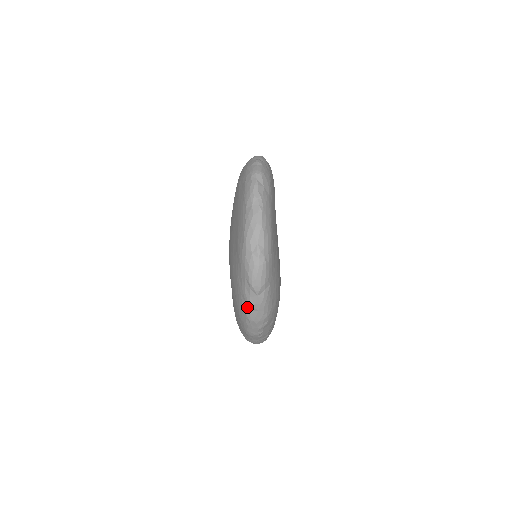
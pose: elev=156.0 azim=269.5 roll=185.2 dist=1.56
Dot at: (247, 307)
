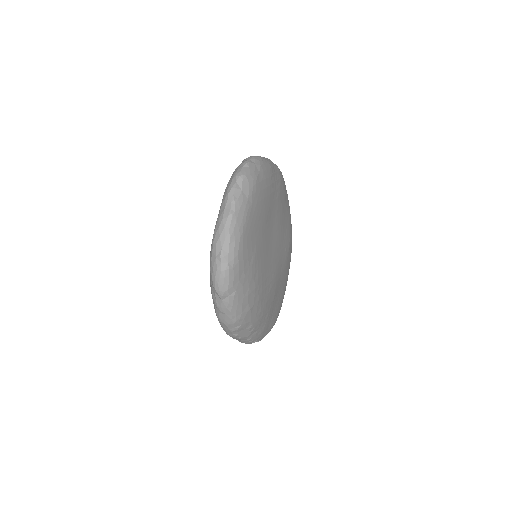
Dot at: (216, 309)
